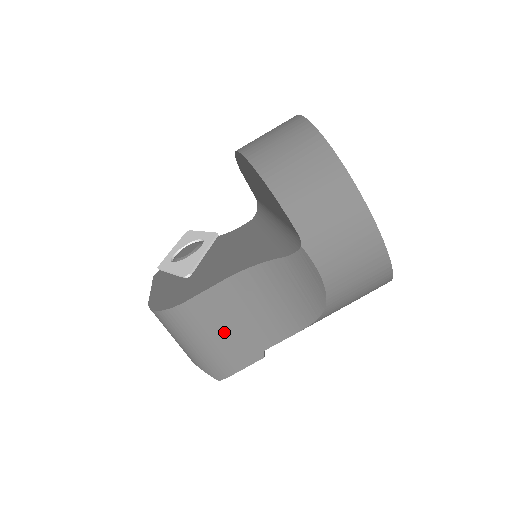
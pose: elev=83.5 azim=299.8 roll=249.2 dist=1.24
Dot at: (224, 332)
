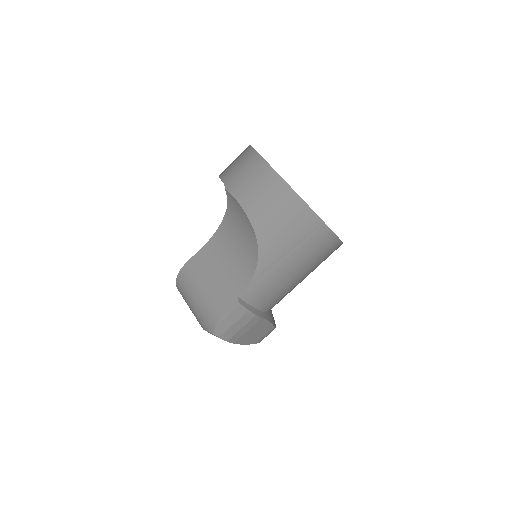
Dot at: (209, 283)
